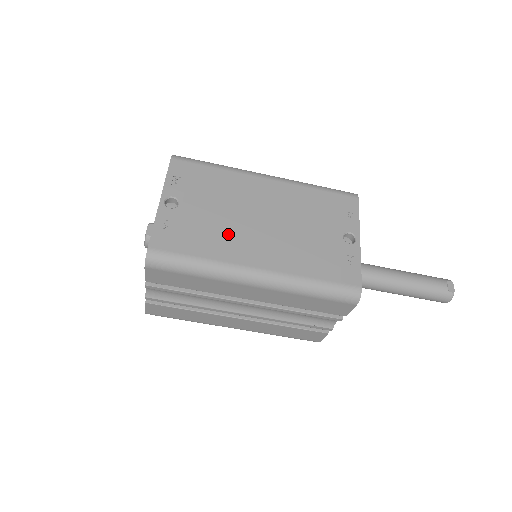
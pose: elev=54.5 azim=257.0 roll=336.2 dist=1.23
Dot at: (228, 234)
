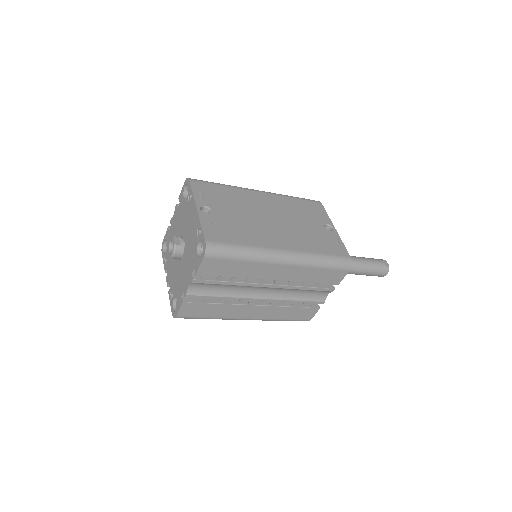
Dot at: (254, 229)
